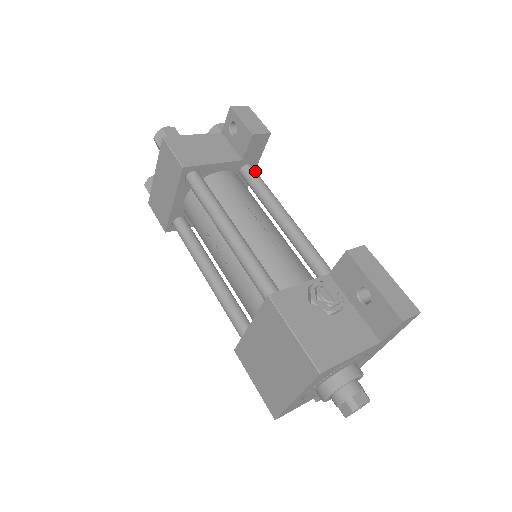
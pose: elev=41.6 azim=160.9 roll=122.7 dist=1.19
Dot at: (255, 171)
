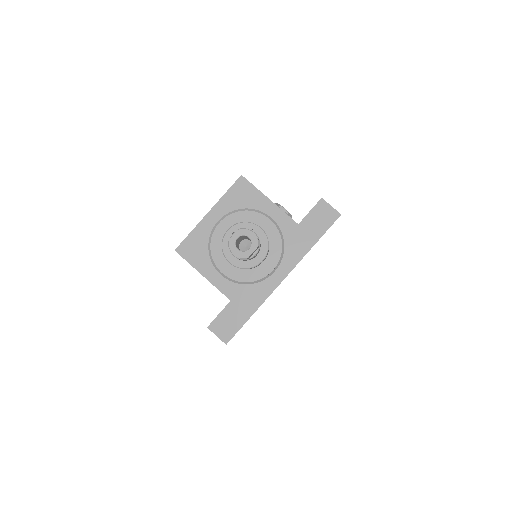
Dot at: occluded
